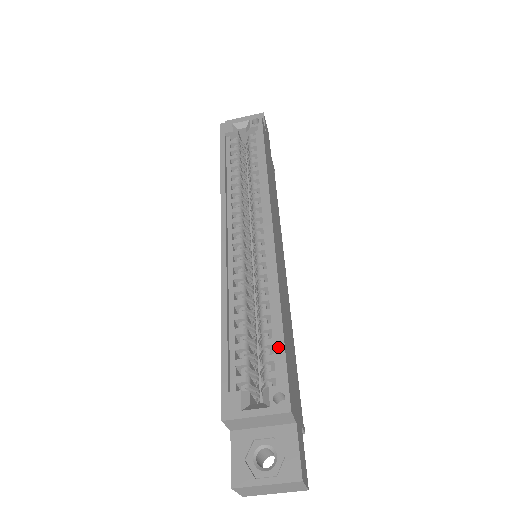
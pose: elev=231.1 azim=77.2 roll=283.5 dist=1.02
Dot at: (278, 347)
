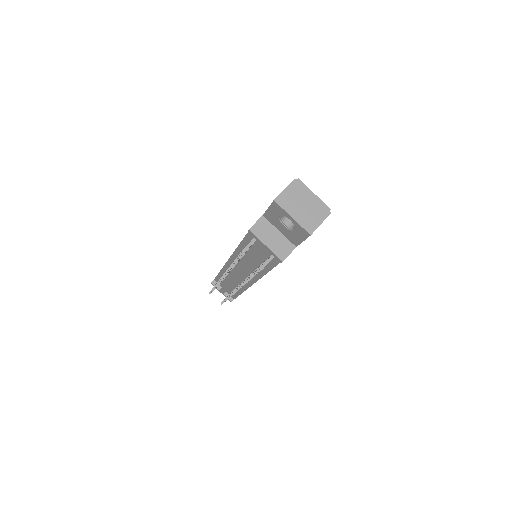
Dot at: occluded
